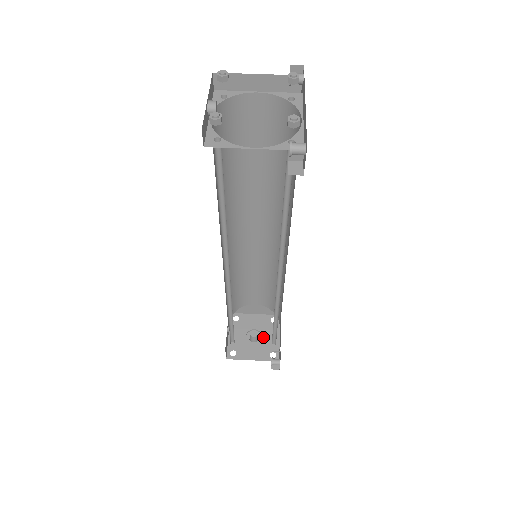
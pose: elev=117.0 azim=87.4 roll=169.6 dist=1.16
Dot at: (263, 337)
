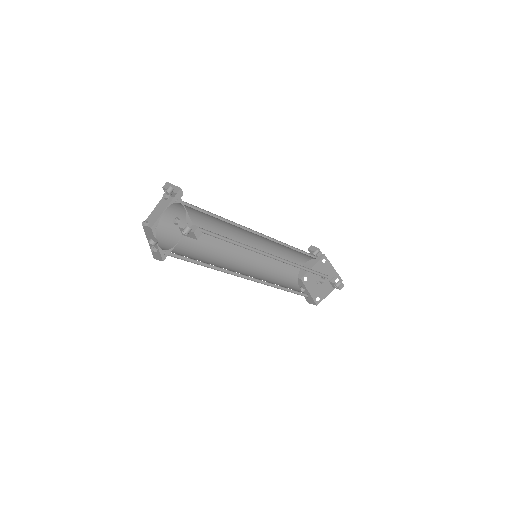
Dot at: occluded
